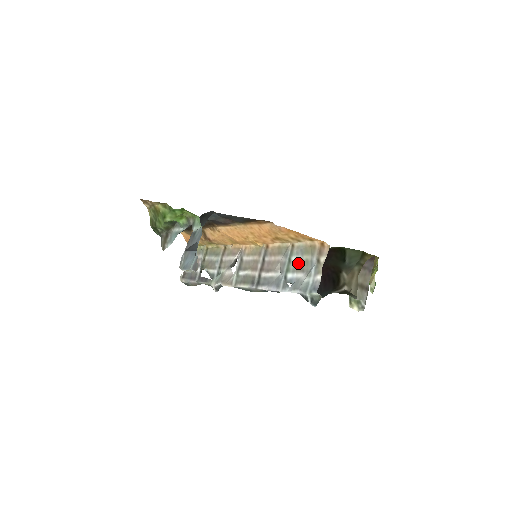
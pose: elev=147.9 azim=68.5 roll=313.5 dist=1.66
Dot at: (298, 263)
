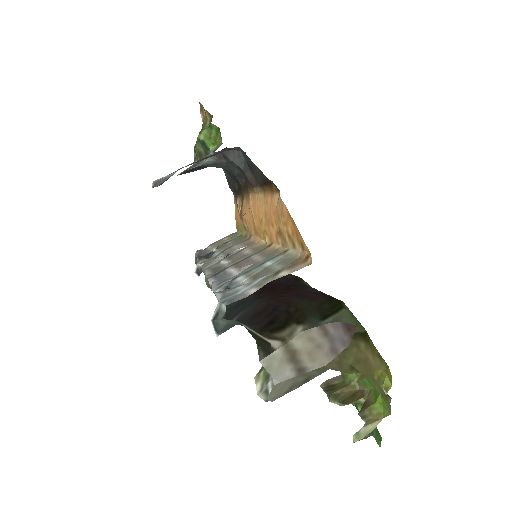
Dot at: (263, 269)
